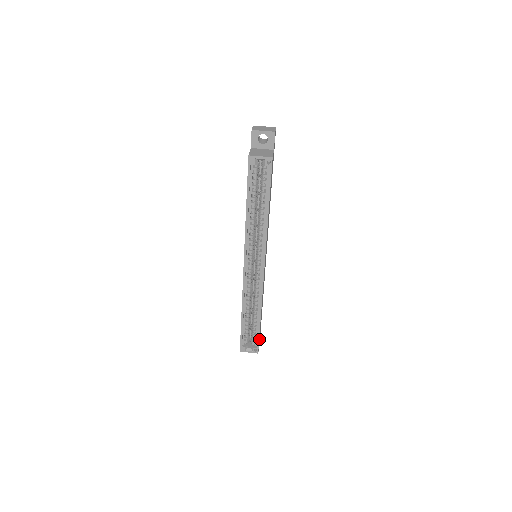
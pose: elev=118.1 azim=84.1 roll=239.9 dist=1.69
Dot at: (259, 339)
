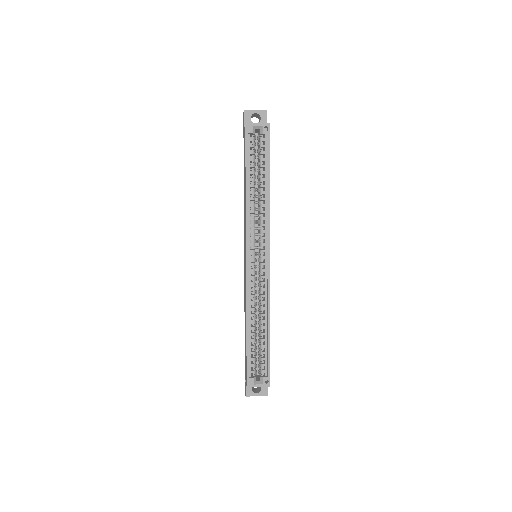
Dot at: occluded
